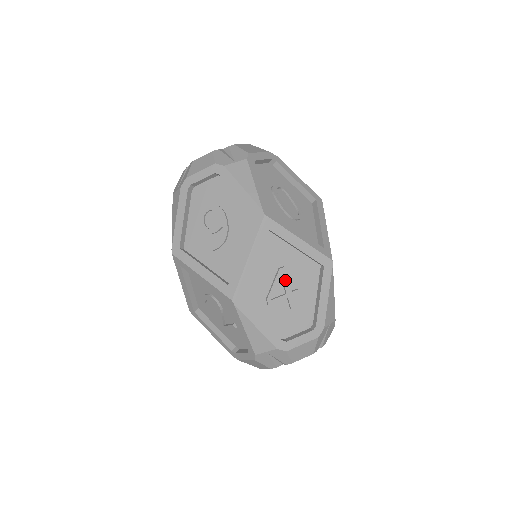
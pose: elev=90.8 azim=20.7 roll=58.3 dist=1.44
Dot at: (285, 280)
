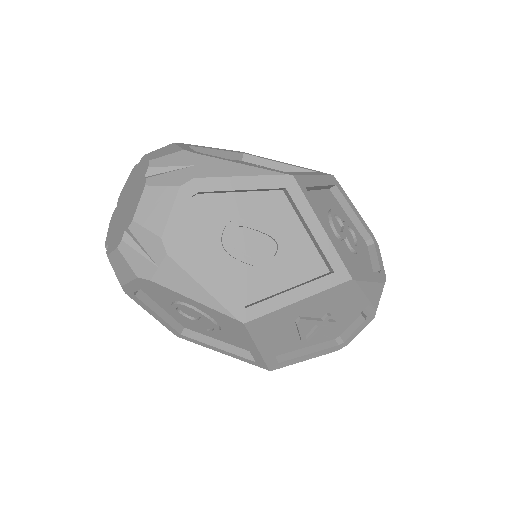
Dot at: (309, 322)
